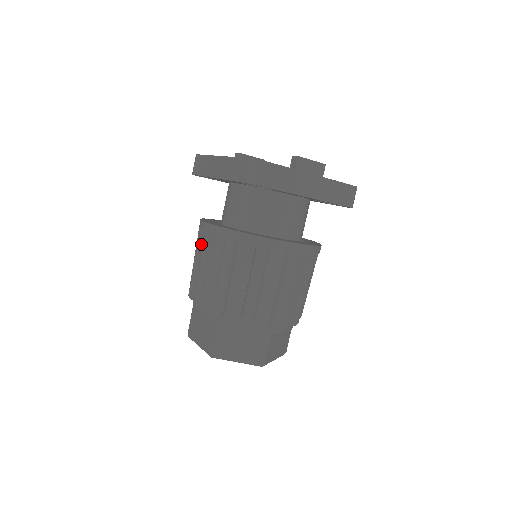
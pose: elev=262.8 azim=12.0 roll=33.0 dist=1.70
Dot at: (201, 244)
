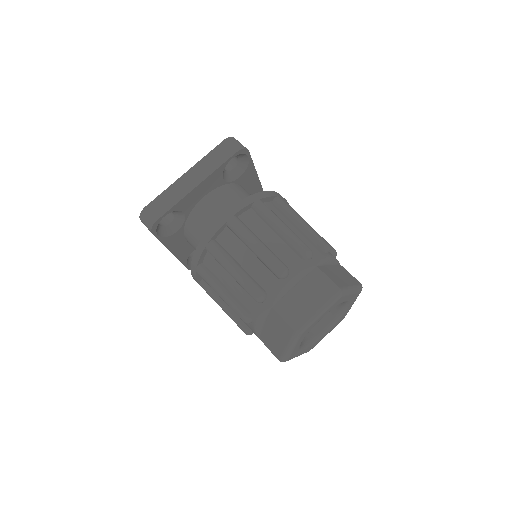
Dot at: (225, 251)
